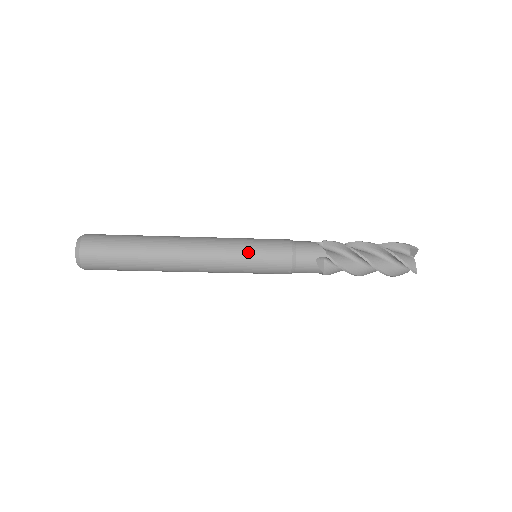
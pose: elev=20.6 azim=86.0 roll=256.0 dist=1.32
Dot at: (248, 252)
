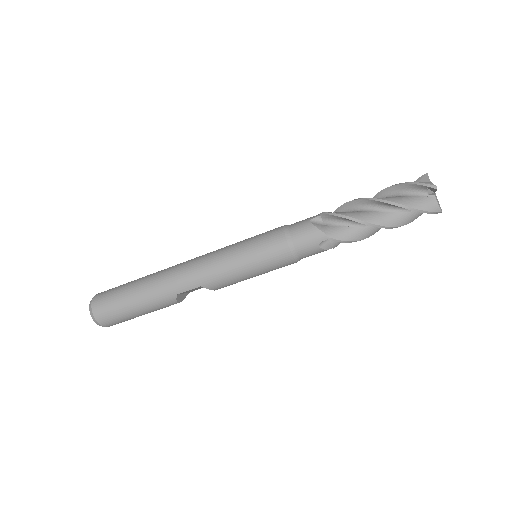
Dot at: (240, 242)
